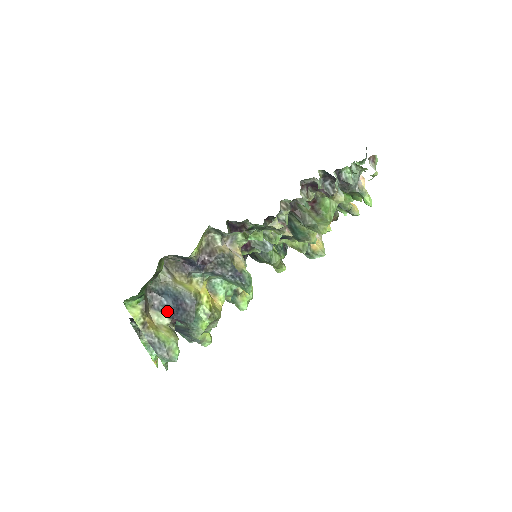
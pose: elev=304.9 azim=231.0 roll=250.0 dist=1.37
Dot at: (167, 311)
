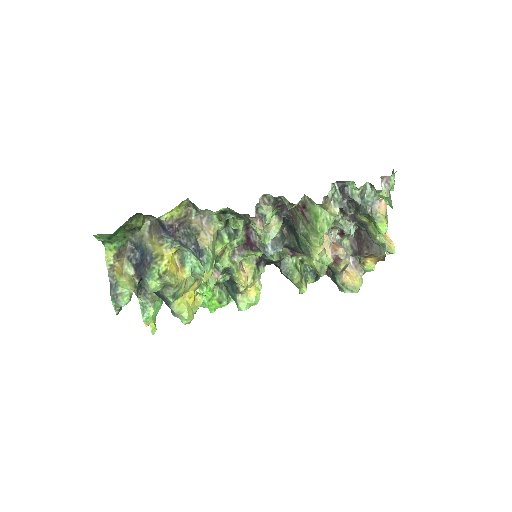
Dot at: (135, 263)
